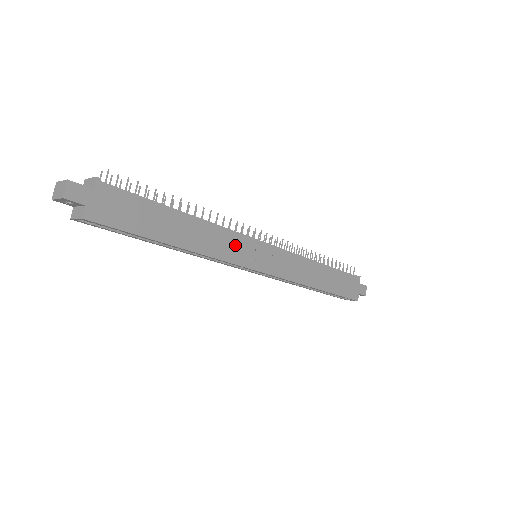
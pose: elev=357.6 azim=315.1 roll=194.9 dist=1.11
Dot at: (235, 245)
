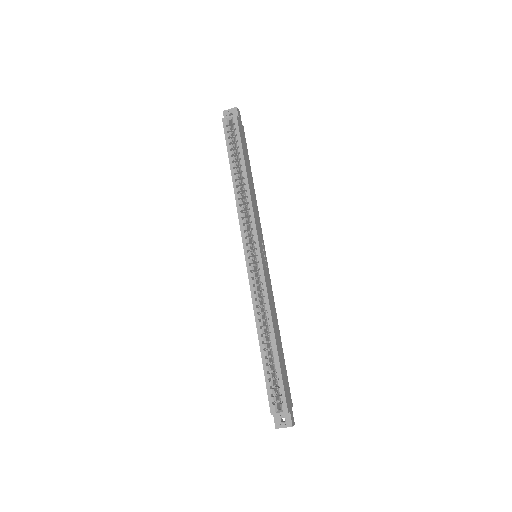
Dot at: (259, 225)
